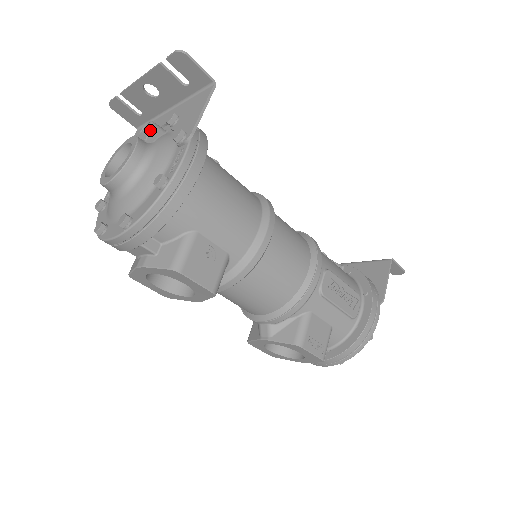
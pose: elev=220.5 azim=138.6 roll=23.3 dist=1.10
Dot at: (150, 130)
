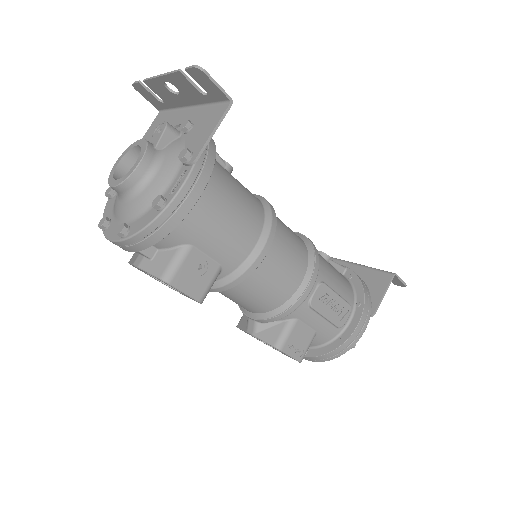
Dot at: (163, 135)
